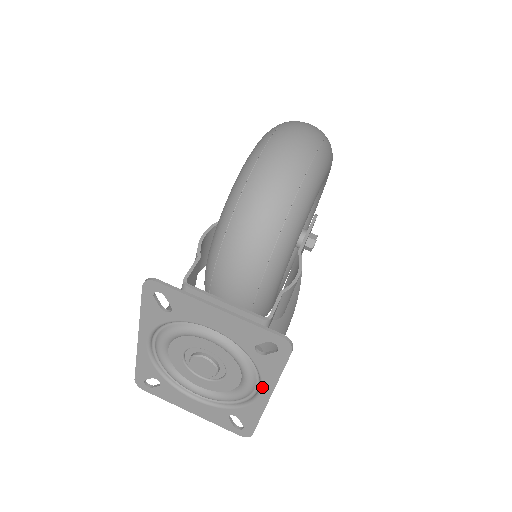
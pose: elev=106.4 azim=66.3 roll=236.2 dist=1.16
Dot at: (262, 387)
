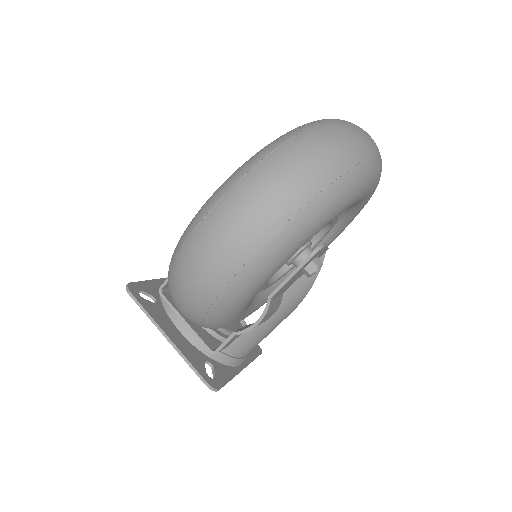
Dot at: occluded
